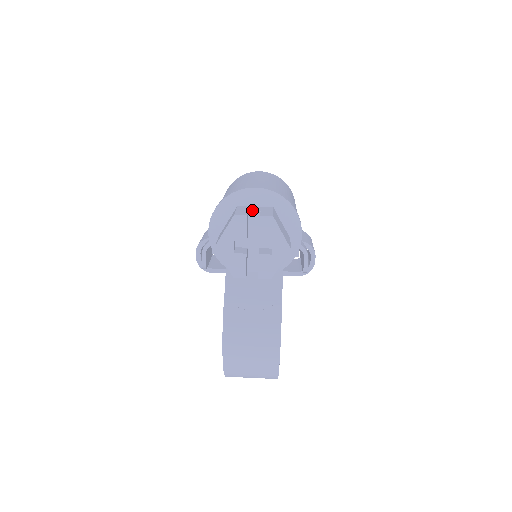
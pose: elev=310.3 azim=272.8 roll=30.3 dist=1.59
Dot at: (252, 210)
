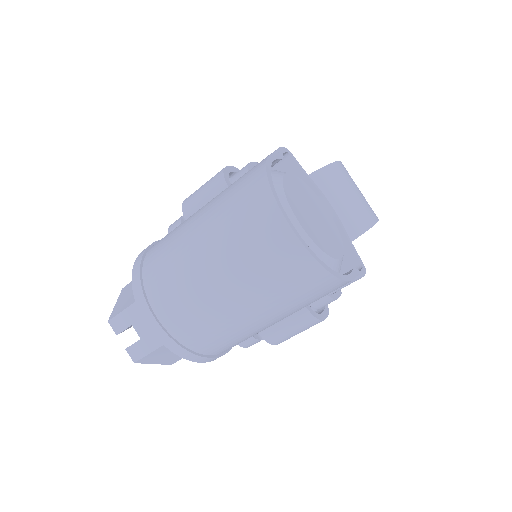
Dot at: (136, 328)
